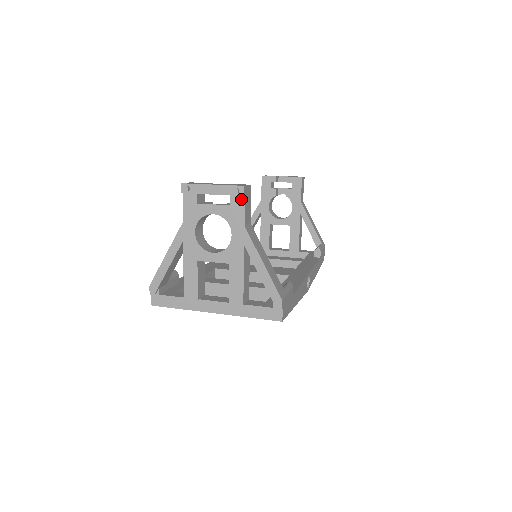
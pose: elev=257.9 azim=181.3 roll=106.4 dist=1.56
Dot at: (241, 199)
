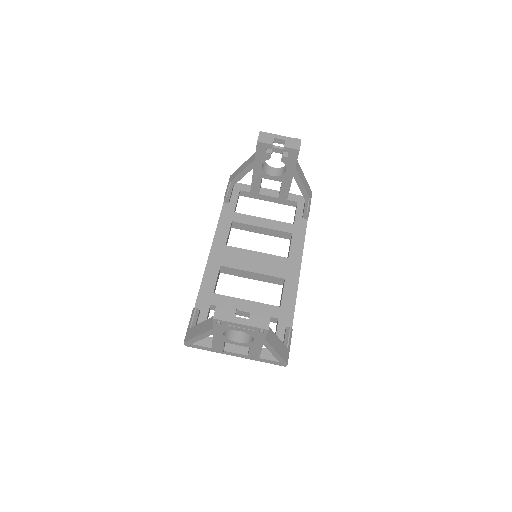
Dot at: (264, 331)
